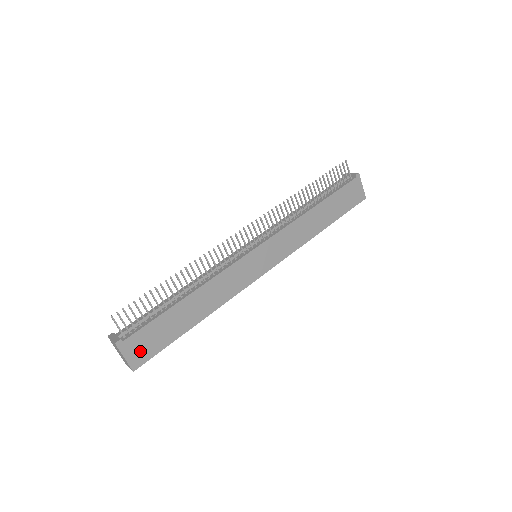
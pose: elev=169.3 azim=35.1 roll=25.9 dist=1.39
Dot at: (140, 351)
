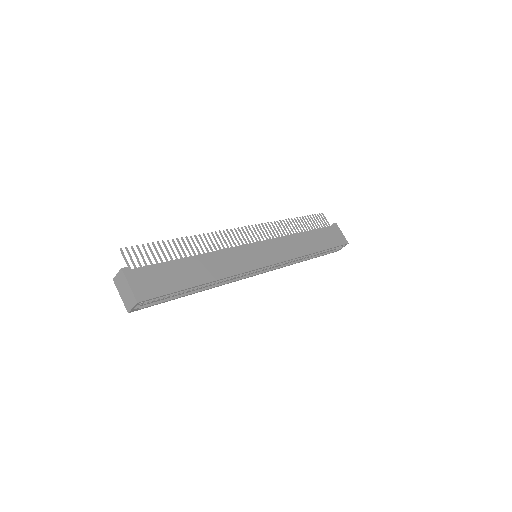
Dot at: (146, 286)
